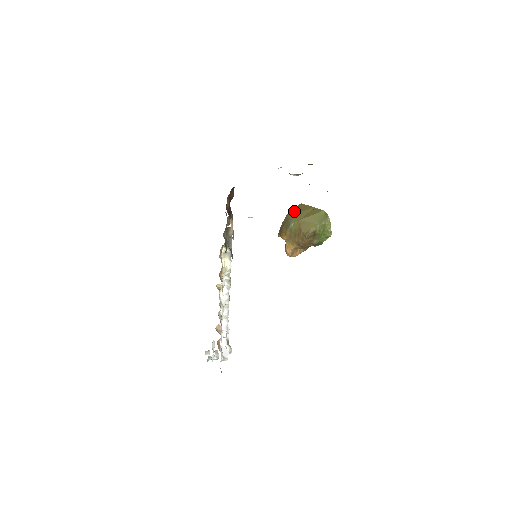
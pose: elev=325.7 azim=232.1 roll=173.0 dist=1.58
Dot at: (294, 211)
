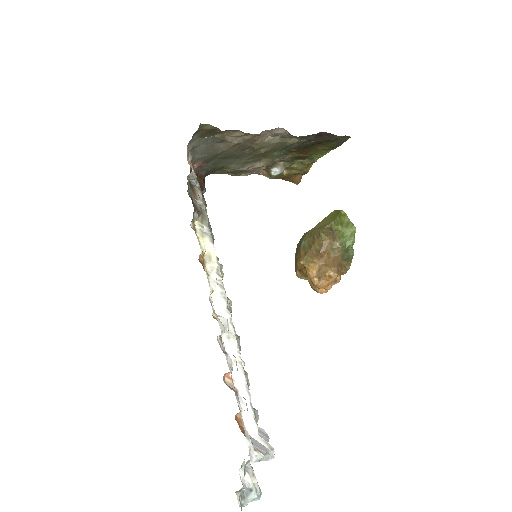
Dot at: occluded
